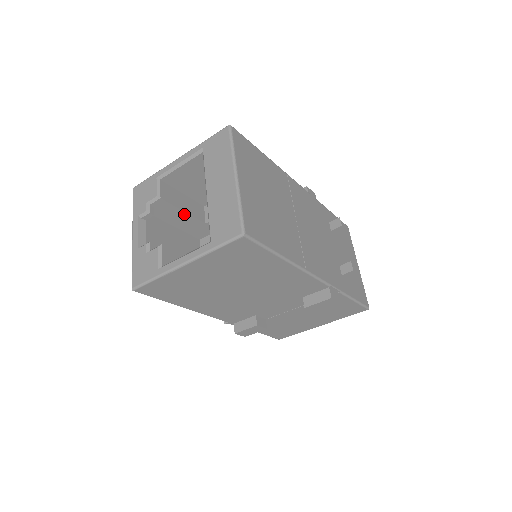
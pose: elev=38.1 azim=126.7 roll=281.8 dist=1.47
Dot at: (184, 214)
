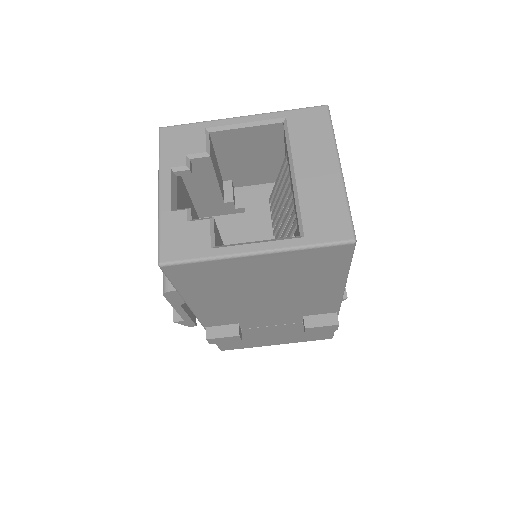
Dot at: (214, 184)
